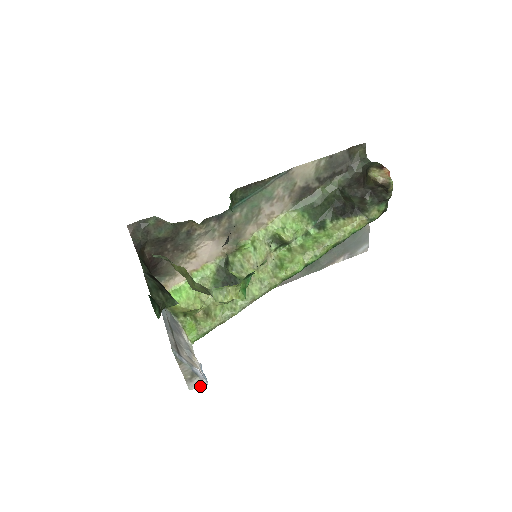
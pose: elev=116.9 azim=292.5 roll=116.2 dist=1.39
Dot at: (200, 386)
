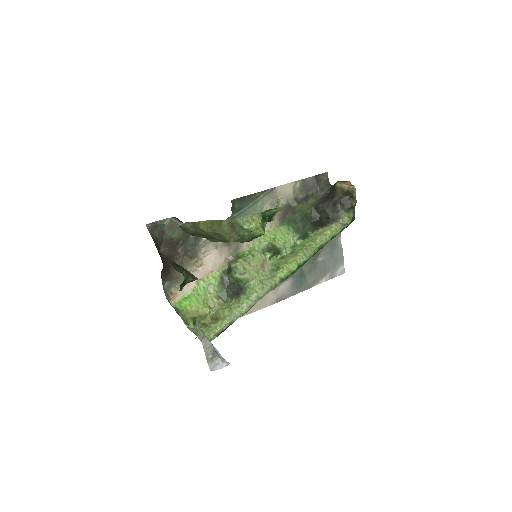
Dot at: (222, 366)
